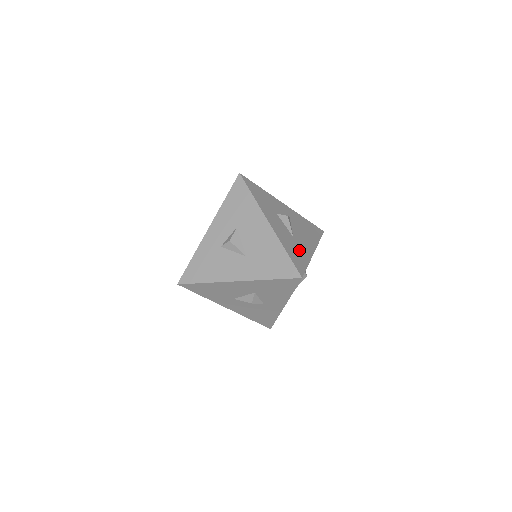
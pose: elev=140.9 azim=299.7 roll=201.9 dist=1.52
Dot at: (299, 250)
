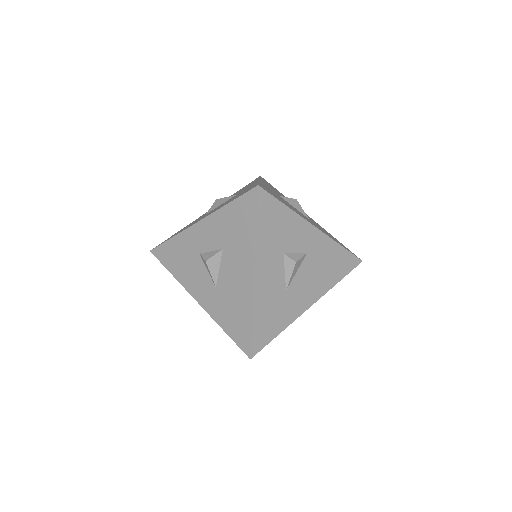
Dot at: (280, 312)
